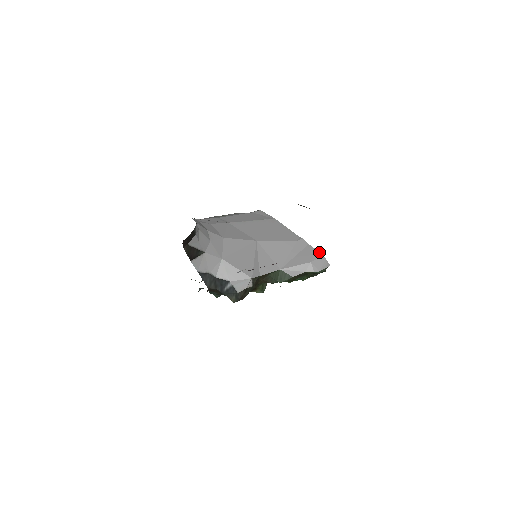
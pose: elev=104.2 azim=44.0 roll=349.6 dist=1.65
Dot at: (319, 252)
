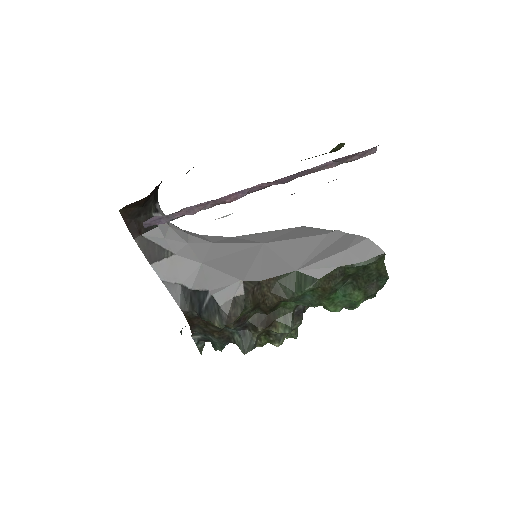
Dot at: (361, 236)
